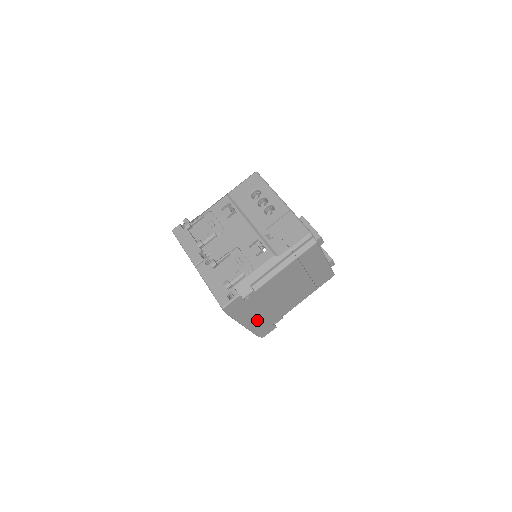
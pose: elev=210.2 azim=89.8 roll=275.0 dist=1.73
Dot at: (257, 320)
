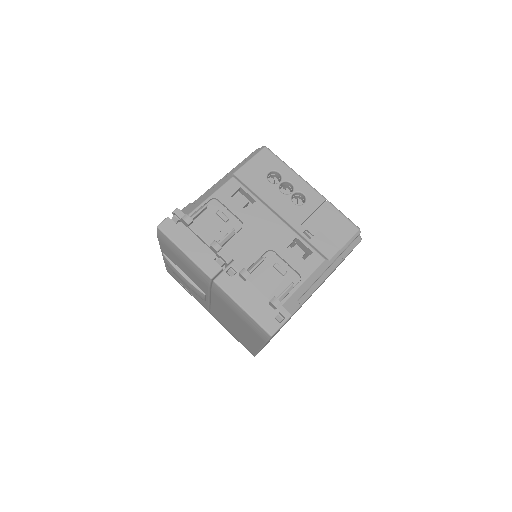
Dot at: occluded
